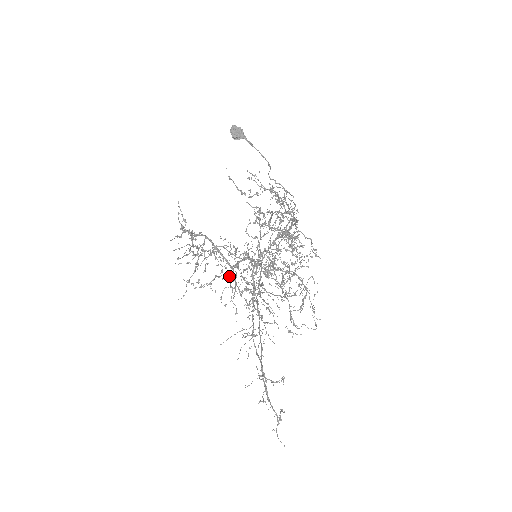
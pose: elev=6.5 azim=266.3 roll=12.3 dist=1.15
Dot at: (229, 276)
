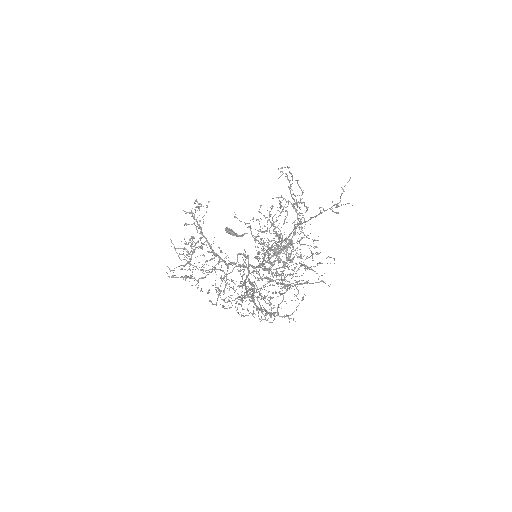
Dot at: (215, 289)
